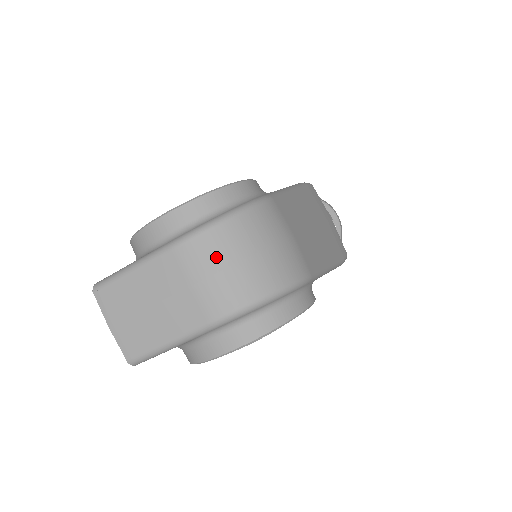
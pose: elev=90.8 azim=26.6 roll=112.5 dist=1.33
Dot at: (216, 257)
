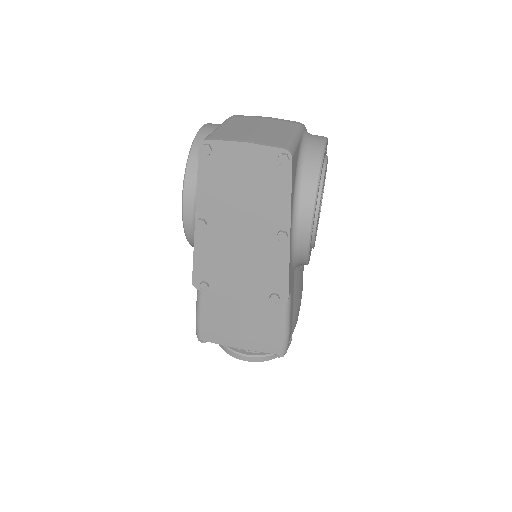
Dot at: occluded
